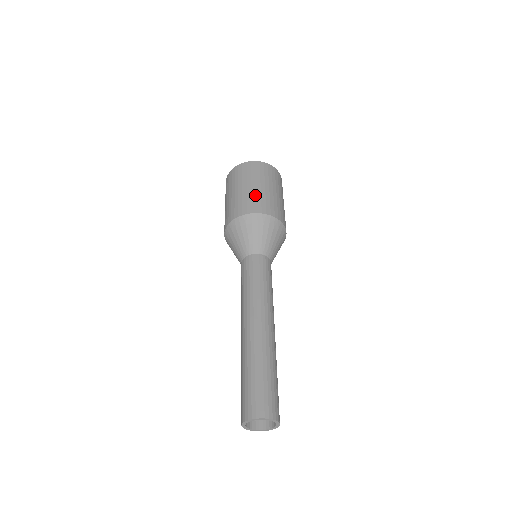
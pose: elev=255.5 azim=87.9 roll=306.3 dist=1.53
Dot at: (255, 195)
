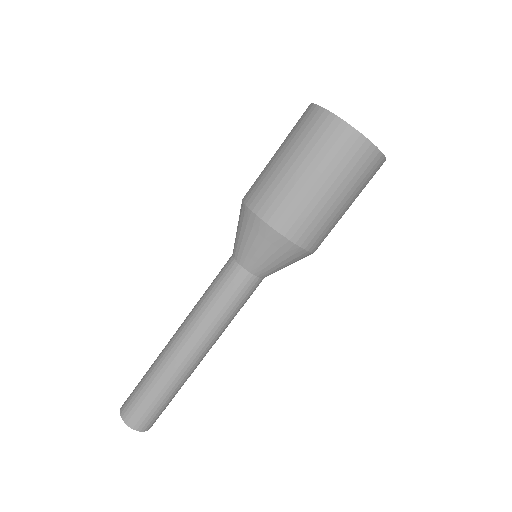
Dot at: (318, 212)
